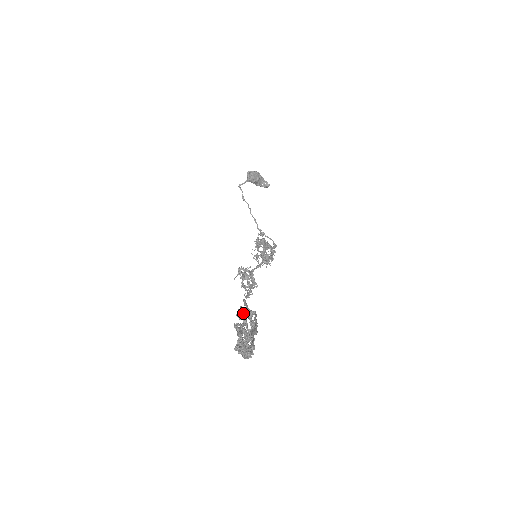
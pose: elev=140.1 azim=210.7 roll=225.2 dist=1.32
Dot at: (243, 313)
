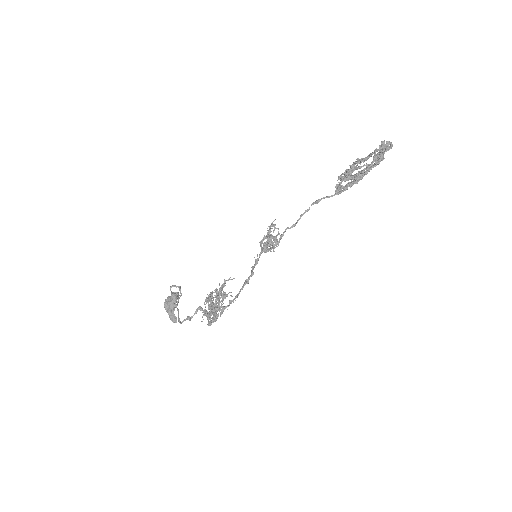
Dot at: (353, 168)
